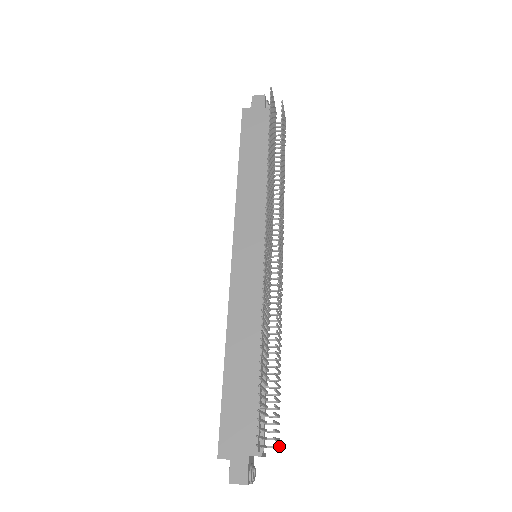
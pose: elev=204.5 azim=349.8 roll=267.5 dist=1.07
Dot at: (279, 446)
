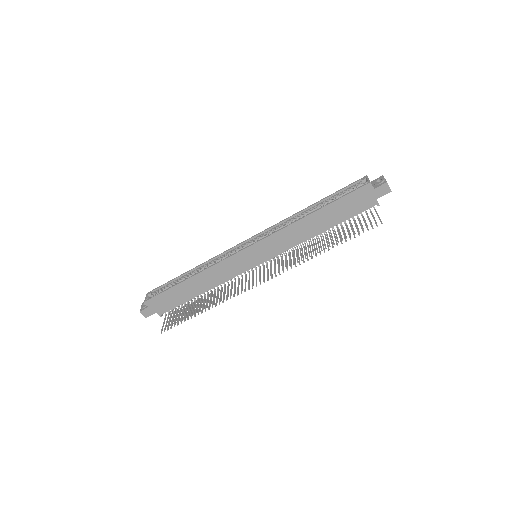
Dot at: occluded
